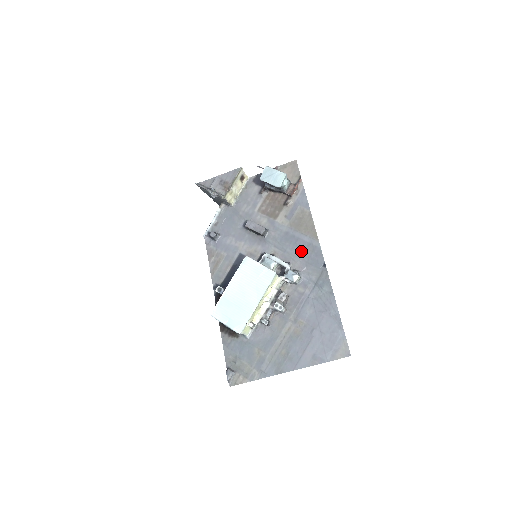
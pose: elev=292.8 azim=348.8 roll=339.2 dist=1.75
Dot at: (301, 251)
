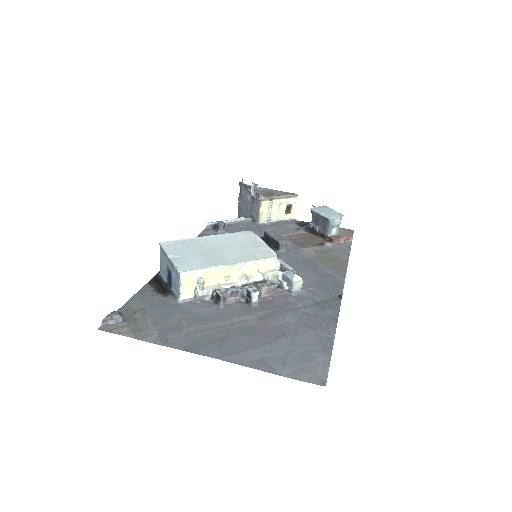
Dot at: (316, 275)
